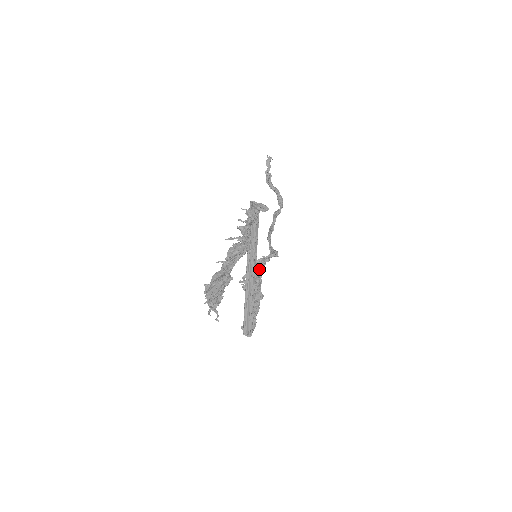
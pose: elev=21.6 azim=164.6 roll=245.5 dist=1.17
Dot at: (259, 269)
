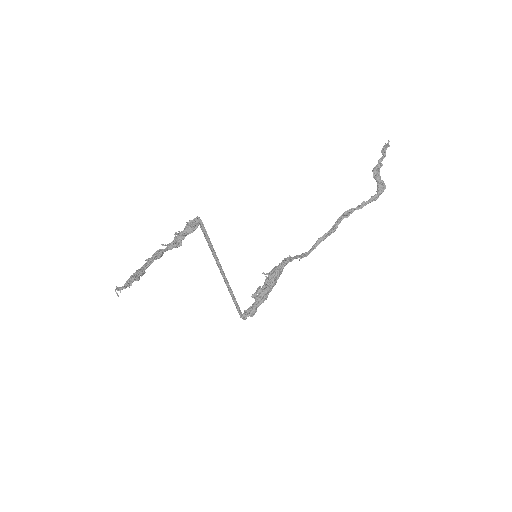
Dot at: (279, 267)
